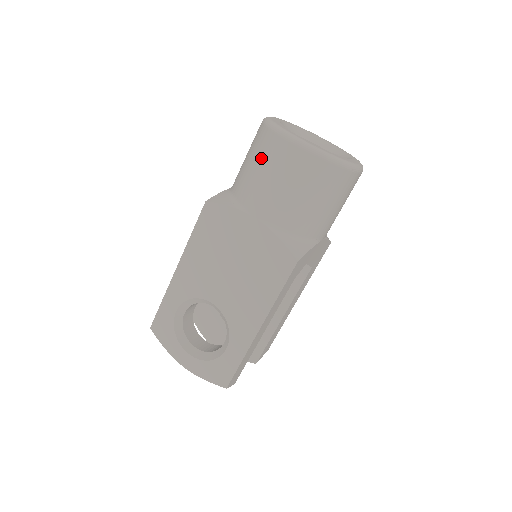
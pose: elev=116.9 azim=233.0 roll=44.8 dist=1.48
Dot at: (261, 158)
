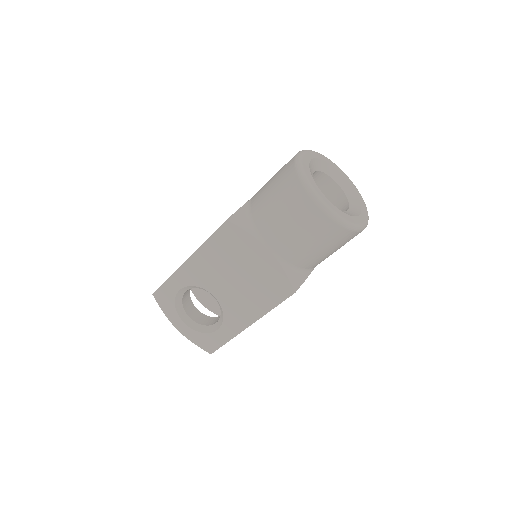
Dot at: (286, 204)
